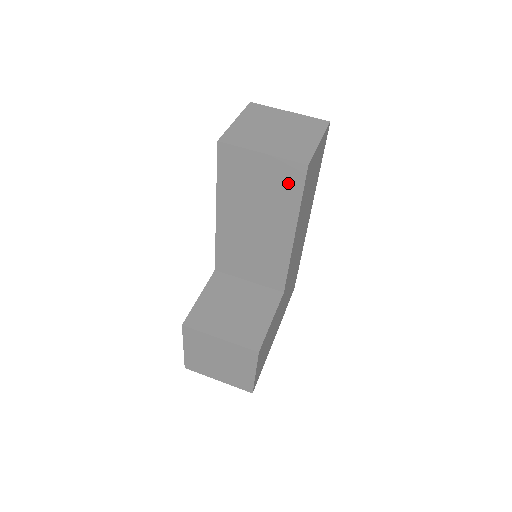
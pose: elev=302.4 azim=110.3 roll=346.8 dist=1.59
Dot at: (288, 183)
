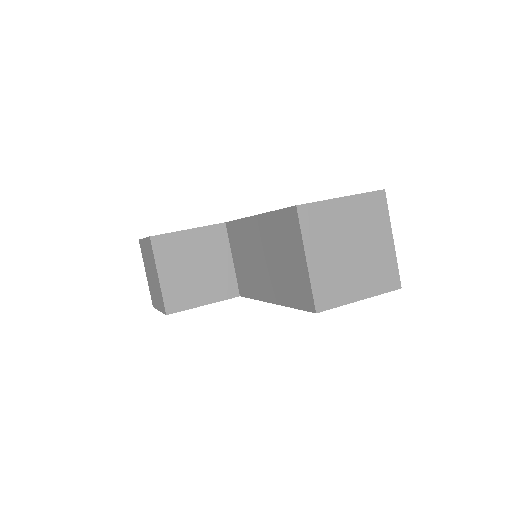
Dot at: (298, 292)
